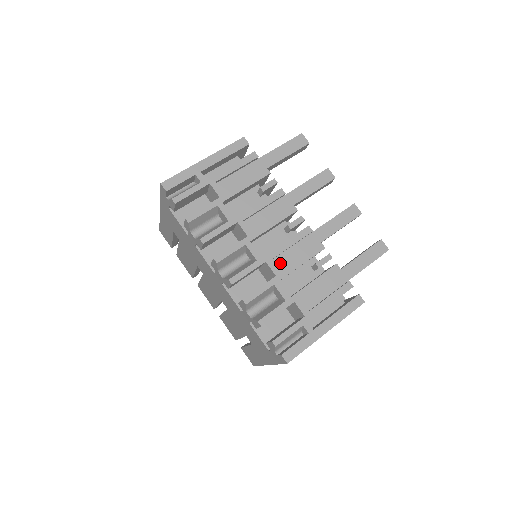
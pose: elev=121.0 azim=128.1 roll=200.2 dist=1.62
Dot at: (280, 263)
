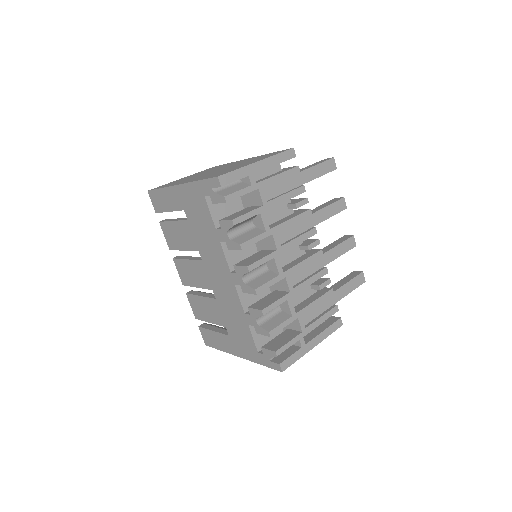
Dot at: (293, 279)
